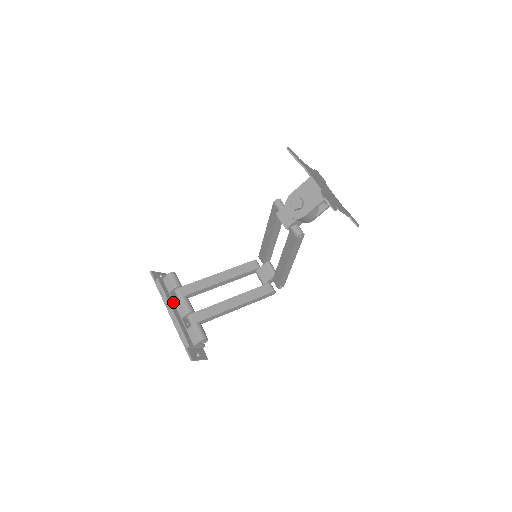
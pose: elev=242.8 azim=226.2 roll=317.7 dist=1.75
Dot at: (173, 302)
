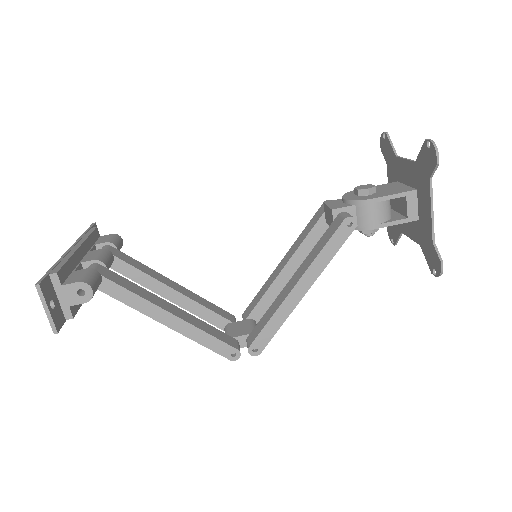
Dot at: (89, 250)
